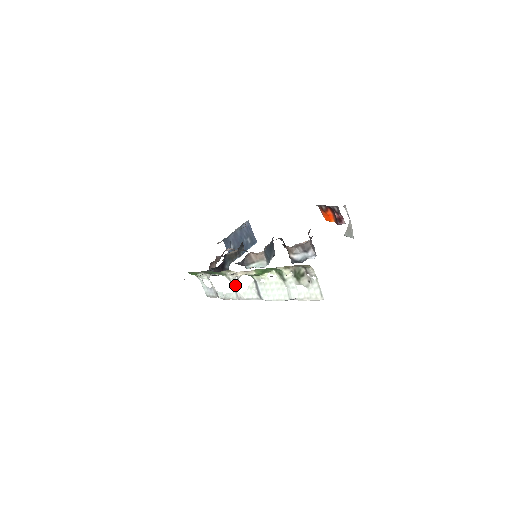
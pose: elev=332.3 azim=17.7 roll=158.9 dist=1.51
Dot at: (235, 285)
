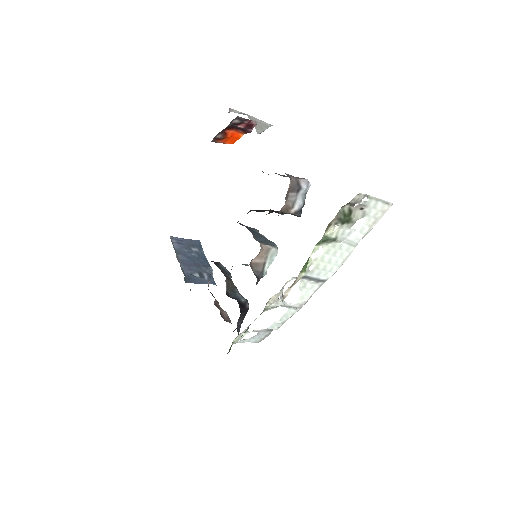
Dot at: (284, 304)
